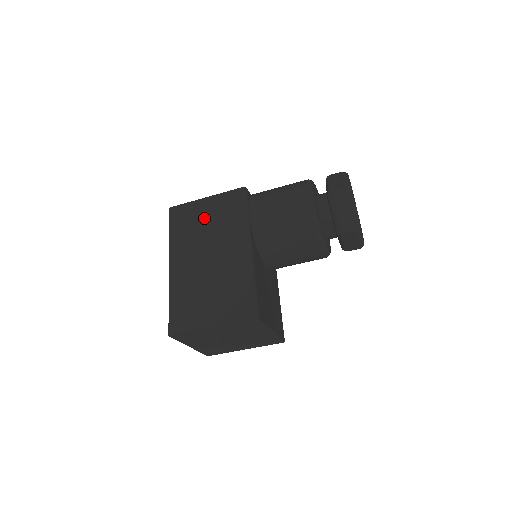
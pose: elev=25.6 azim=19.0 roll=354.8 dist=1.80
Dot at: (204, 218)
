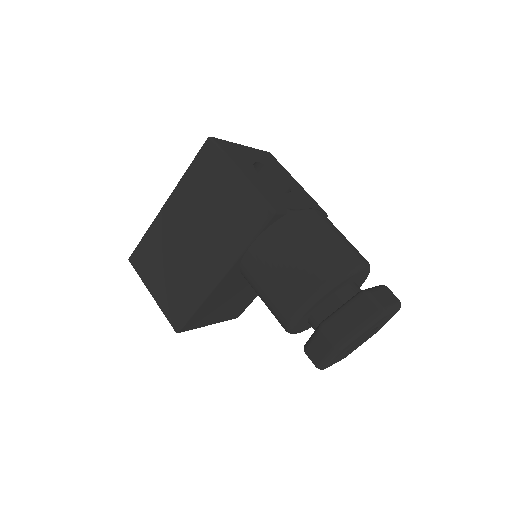
Dot at: (219, 195)
